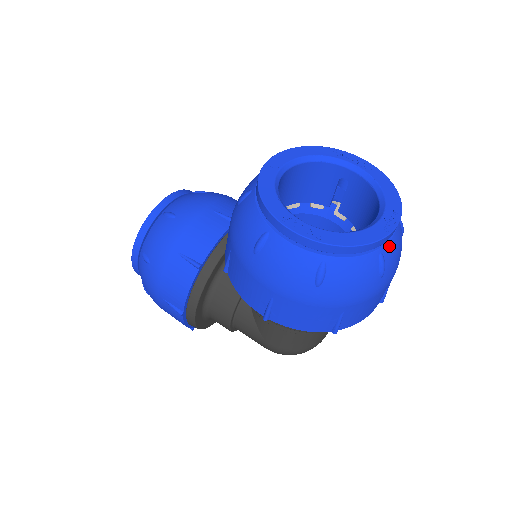
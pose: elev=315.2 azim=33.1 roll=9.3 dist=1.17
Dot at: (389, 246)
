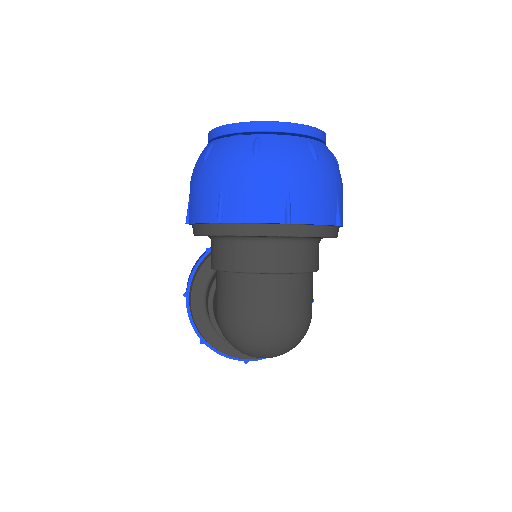
Dot at: (271, 137)
